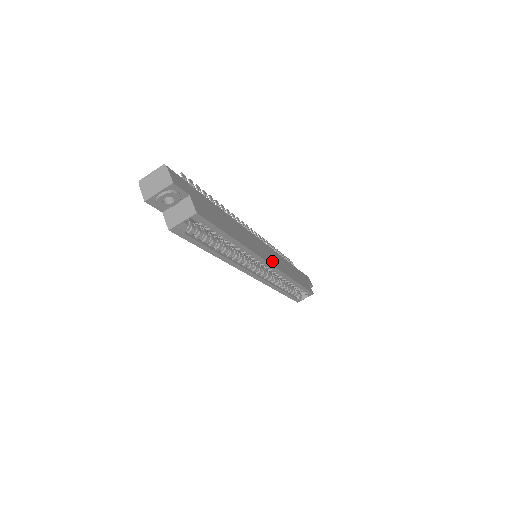
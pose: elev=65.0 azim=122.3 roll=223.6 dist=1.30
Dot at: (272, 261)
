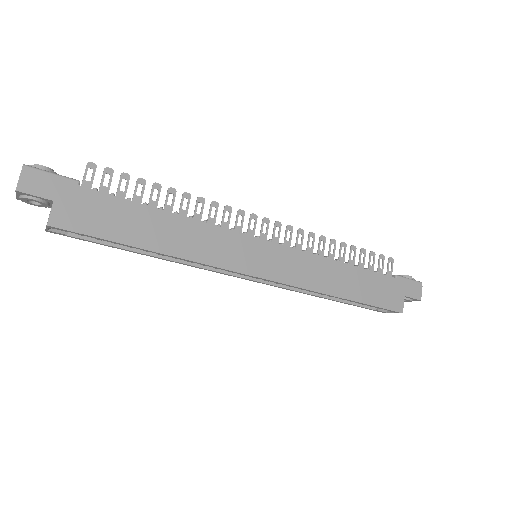
Dot at: (267, 270)
